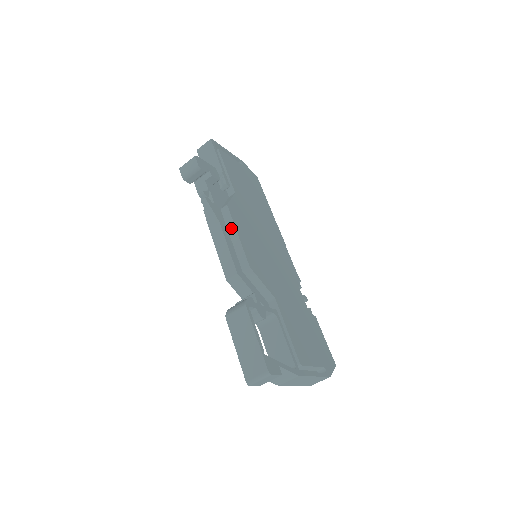
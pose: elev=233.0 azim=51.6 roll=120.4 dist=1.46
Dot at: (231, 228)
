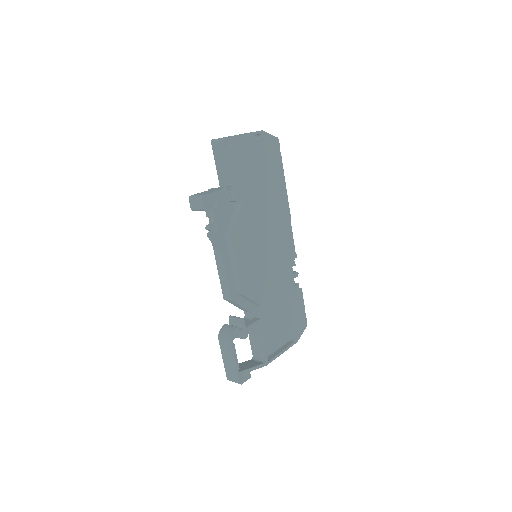
Dot at: (232, 256)
